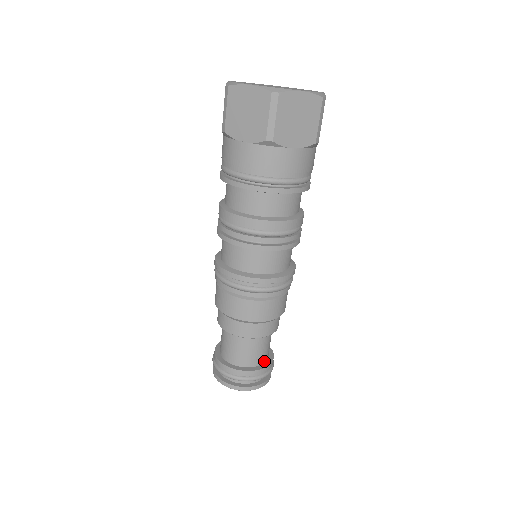
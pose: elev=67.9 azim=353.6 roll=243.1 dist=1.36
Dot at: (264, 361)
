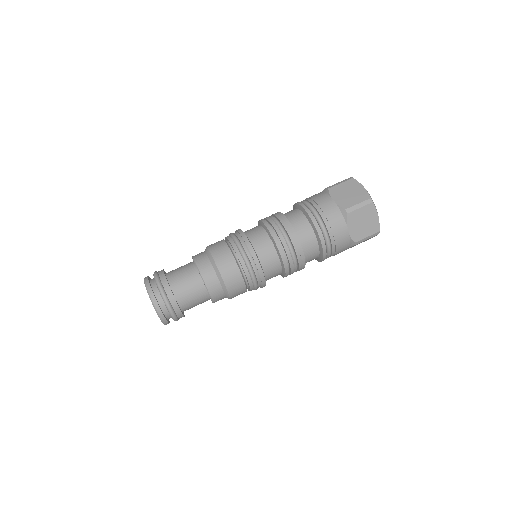
Dot at: (173, 290)
